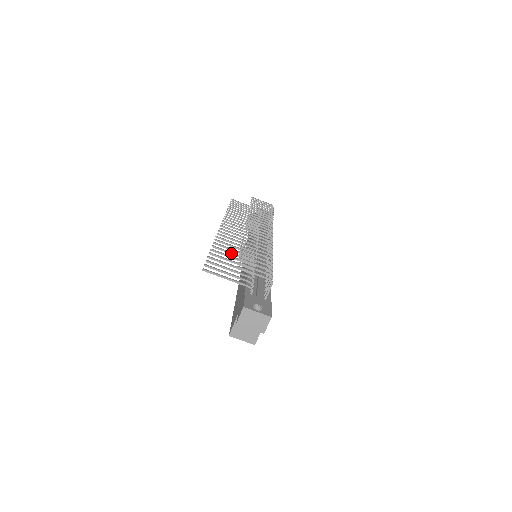
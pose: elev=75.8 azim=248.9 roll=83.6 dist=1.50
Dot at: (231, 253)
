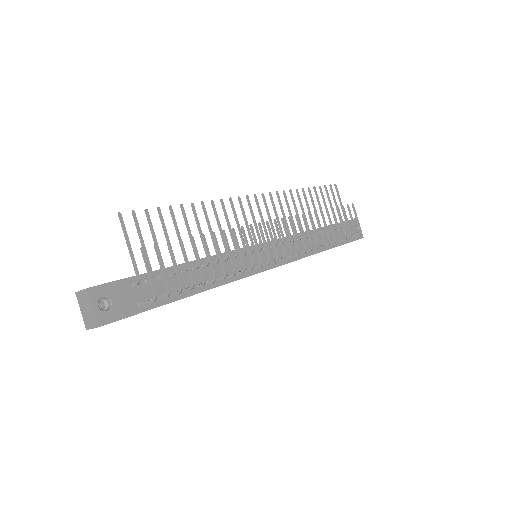
Dot at: (199, 229)
